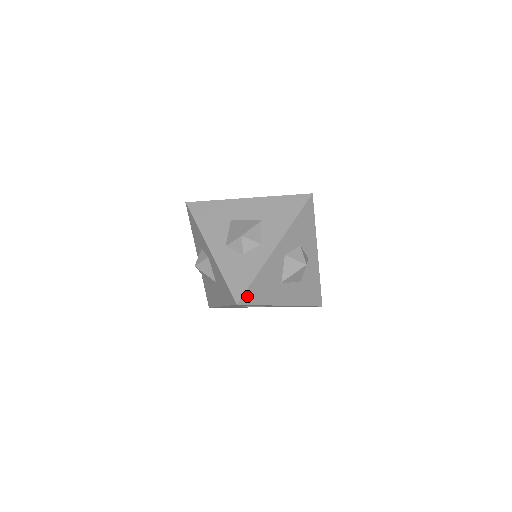
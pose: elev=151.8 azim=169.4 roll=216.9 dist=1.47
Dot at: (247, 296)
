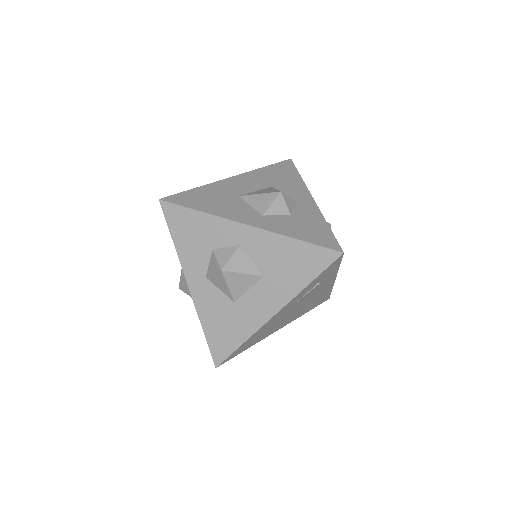
Dot at: occluded
